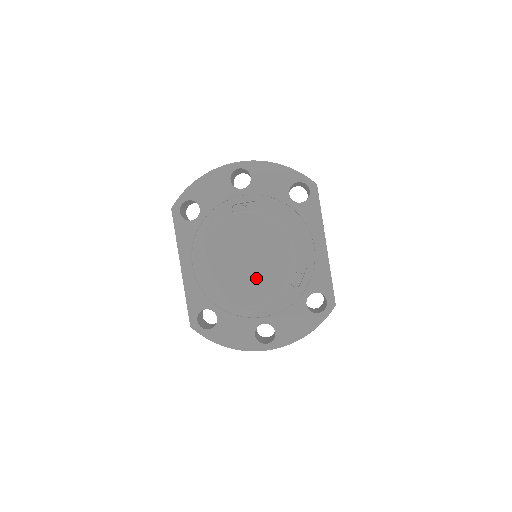
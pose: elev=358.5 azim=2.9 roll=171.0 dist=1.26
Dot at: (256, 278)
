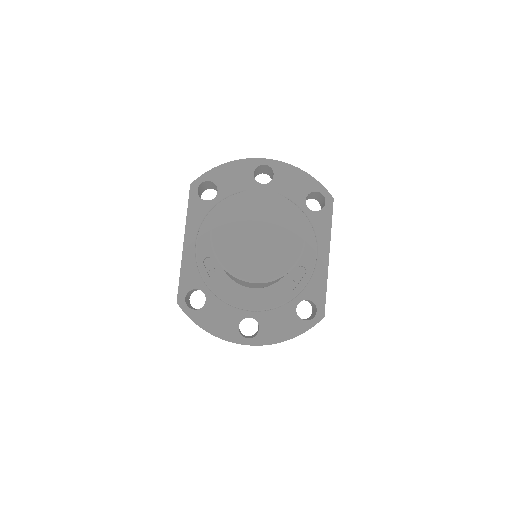
Dot at: (263, 255)
